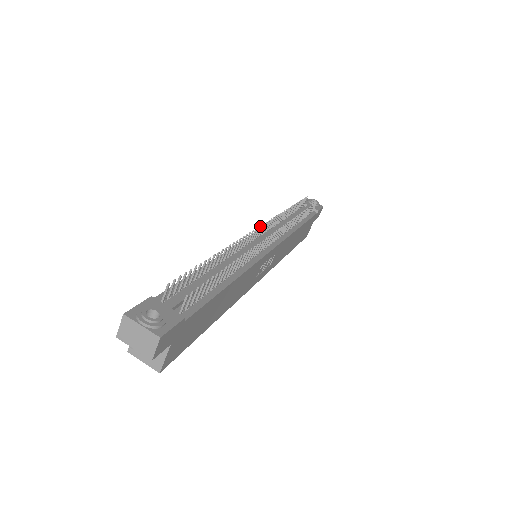
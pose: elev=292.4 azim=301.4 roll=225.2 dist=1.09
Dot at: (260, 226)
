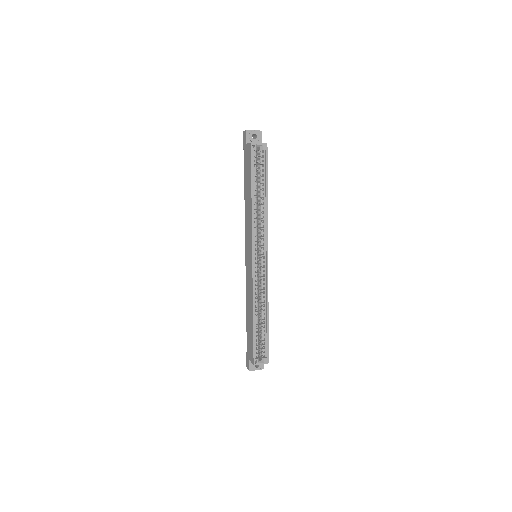
Dot at: occluded
